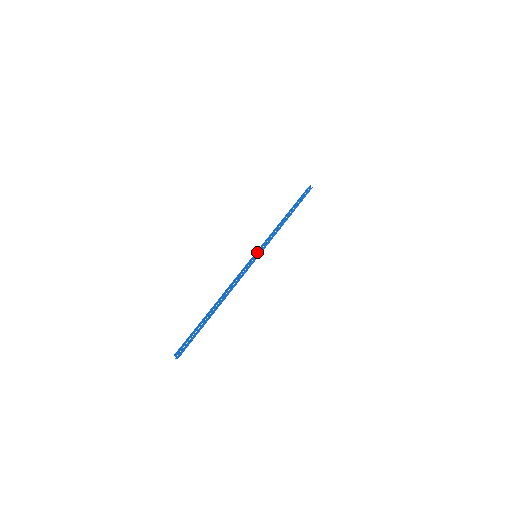
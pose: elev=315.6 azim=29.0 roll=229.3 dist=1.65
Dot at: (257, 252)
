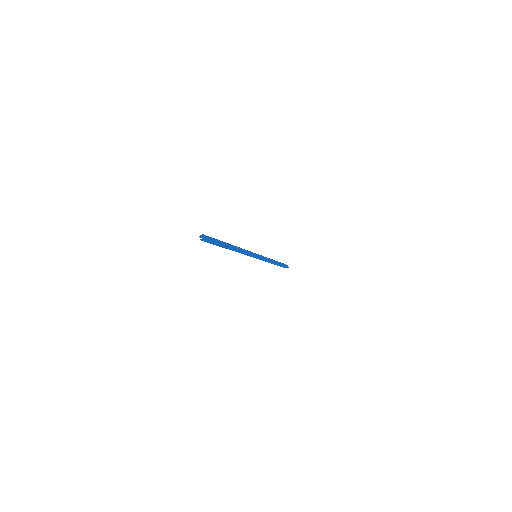
Dot at: (257, 254)
